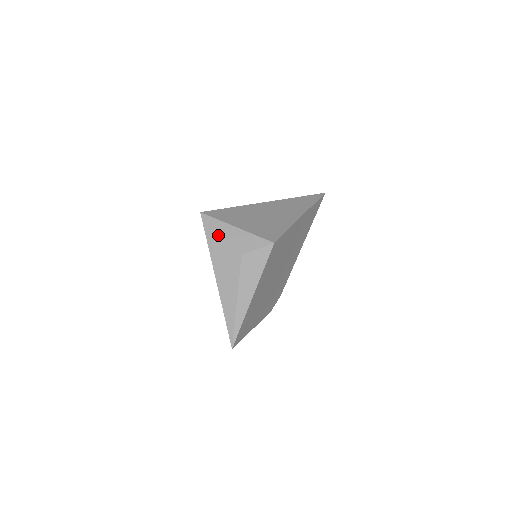
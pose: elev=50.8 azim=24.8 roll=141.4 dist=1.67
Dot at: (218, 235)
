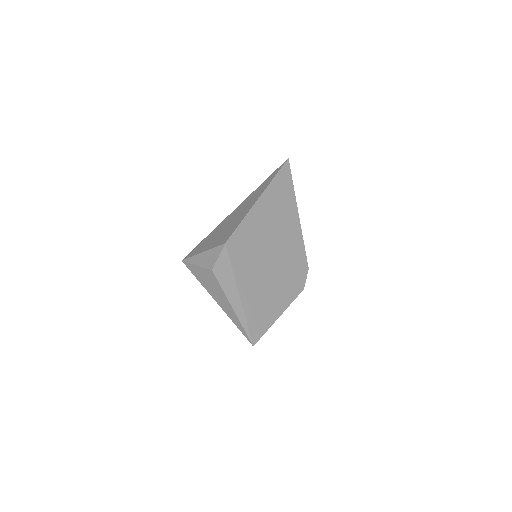
Dot at: (196, 268)
